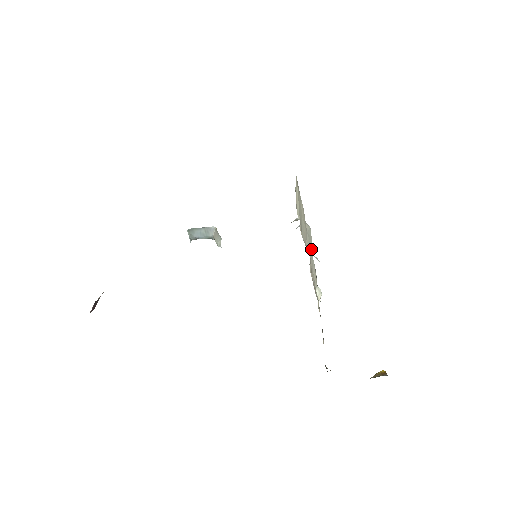
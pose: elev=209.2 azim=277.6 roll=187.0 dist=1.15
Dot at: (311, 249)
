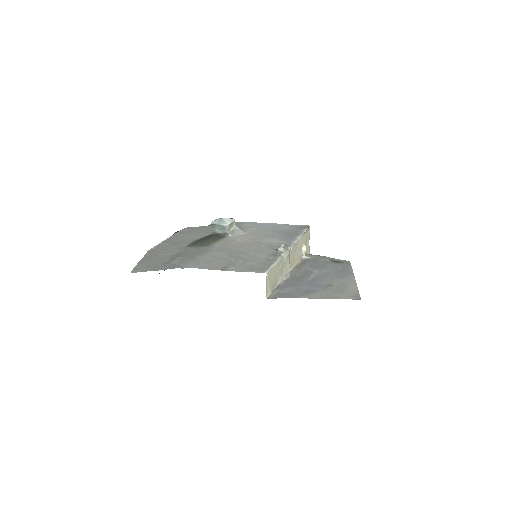
Dot at: (287, 270)
